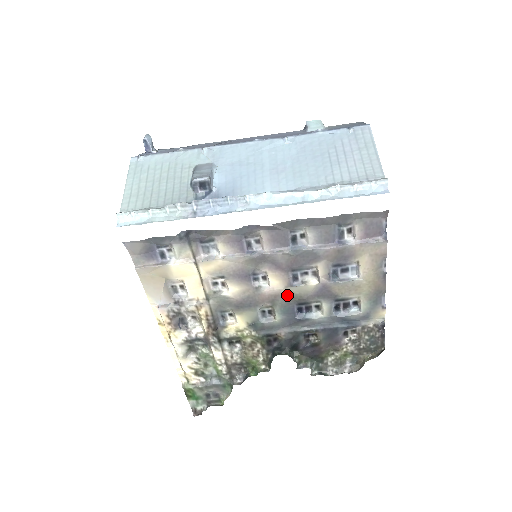
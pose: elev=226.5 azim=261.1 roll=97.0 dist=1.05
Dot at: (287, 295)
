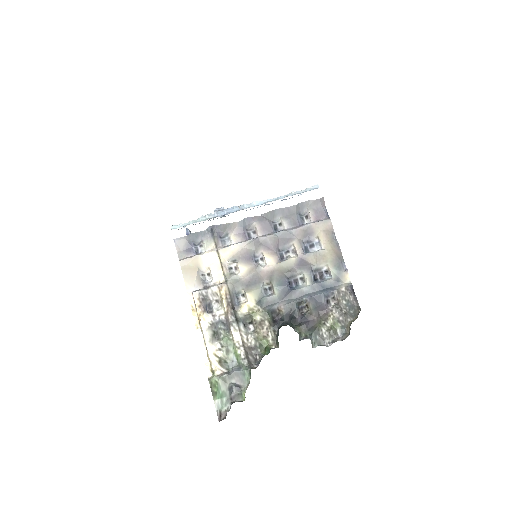
Dot at: (279, 270)
